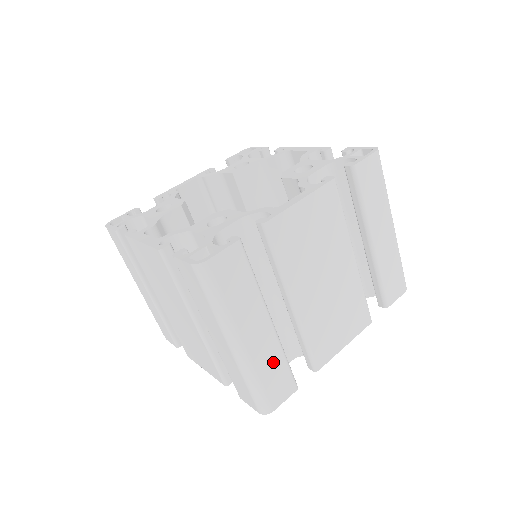
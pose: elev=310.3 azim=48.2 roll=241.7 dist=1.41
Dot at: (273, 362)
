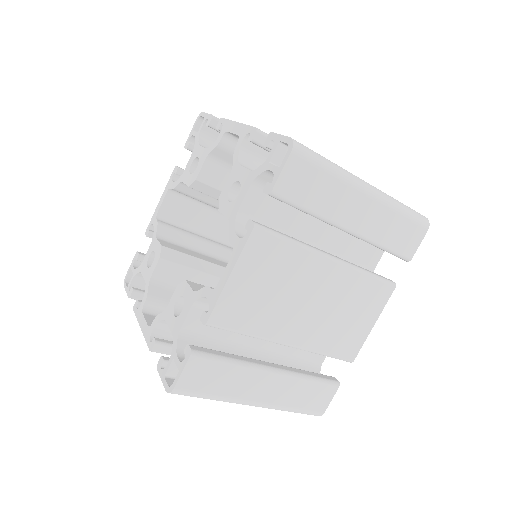
Dot at: (298, 390)
